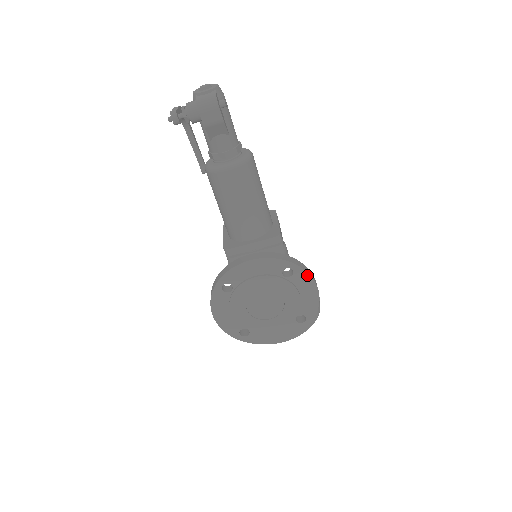
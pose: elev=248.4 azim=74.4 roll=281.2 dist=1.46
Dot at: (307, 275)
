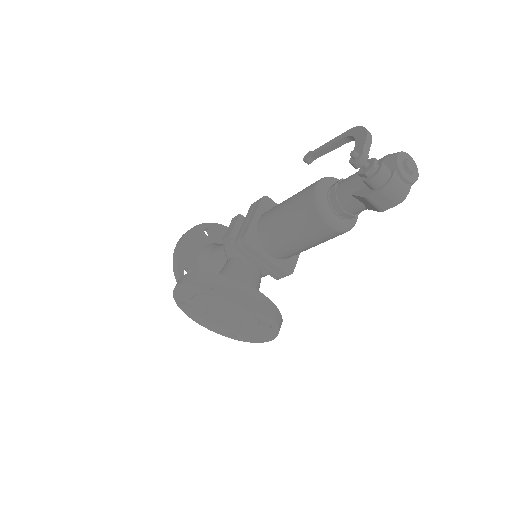
Dot at: (275, 335)
